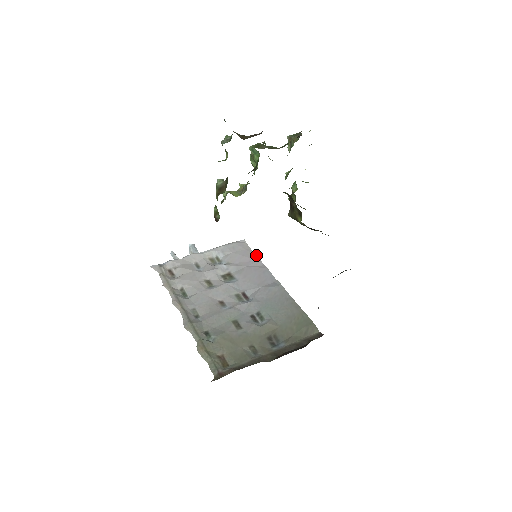
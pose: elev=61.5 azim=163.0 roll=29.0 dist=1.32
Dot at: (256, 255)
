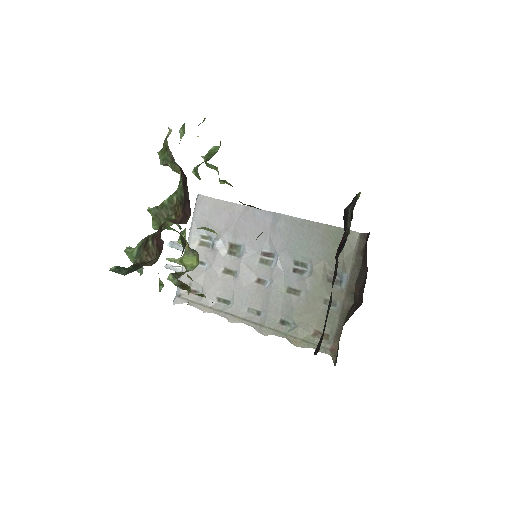
Dot at: (227, 202)
